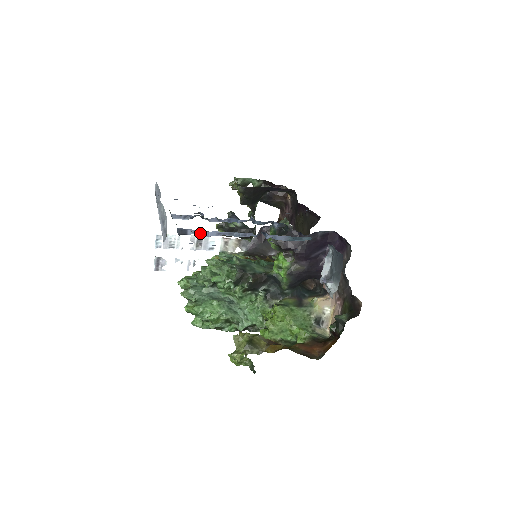
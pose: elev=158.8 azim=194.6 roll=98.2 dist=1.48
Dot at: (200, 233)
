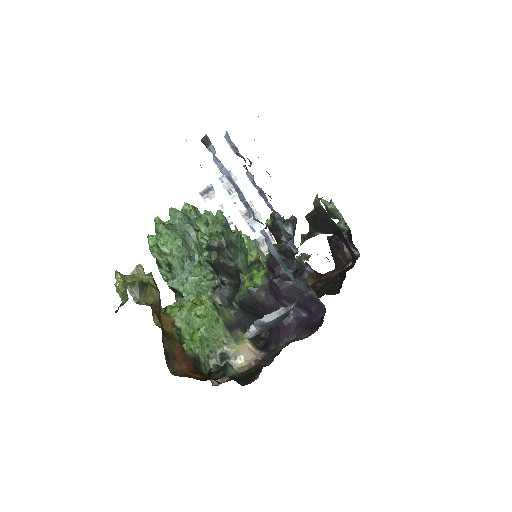
Dot at: (216, 158)
